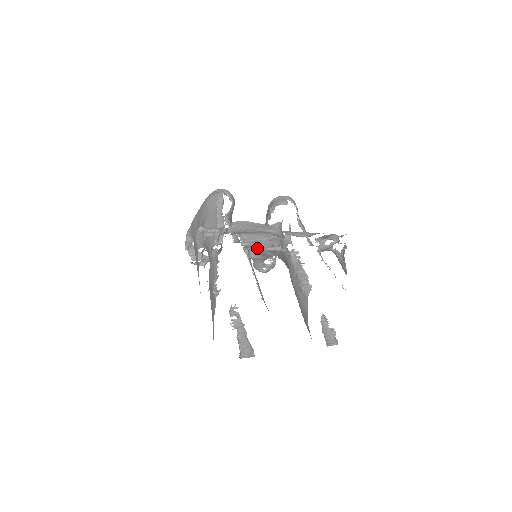
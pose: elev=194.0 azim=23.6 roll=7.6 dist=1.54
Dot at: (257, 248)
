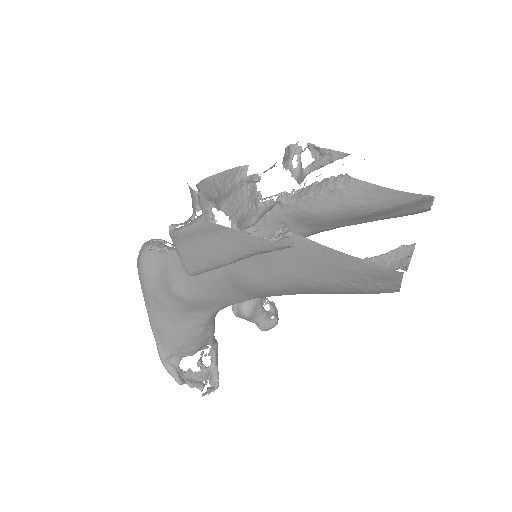
Dot at: (249, 221)
